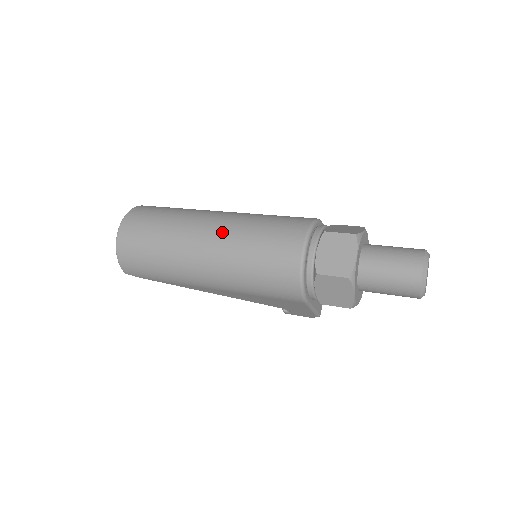
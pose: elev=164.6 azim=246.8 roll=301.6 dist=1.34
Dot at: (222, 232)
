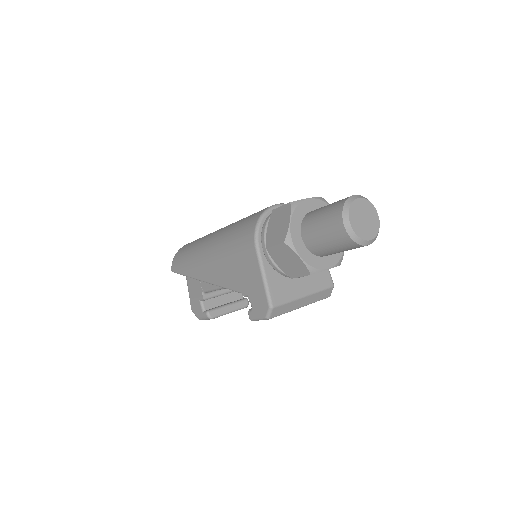
Dot at: occluded
